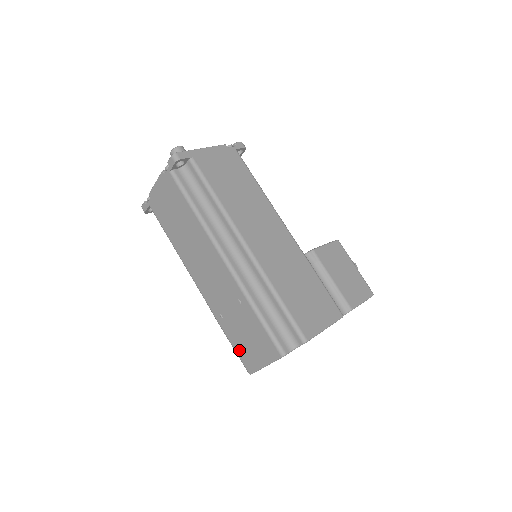
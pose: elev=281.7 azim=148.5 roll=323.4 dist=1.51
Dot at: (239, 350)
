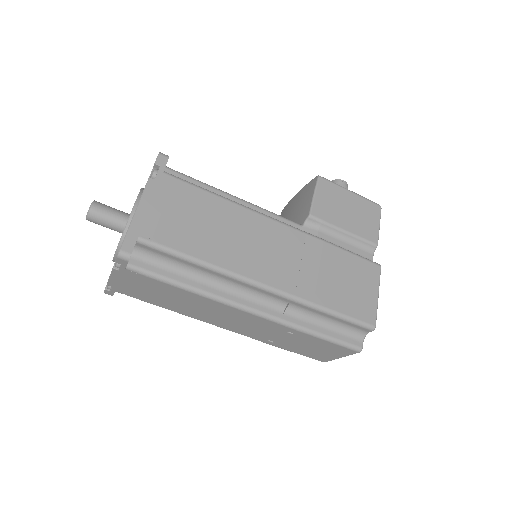
Dot at: (304, 354)
